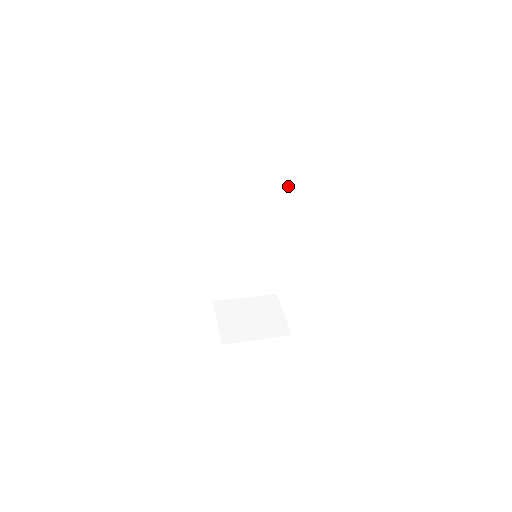
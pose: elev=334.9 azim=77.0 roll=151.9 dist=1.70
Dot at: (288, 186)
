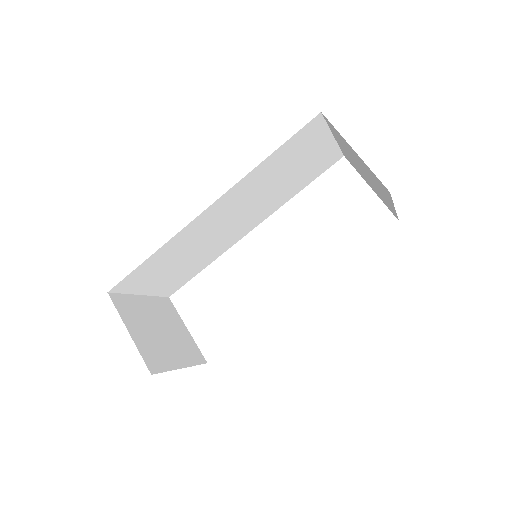
Dot at: (308, 183)
